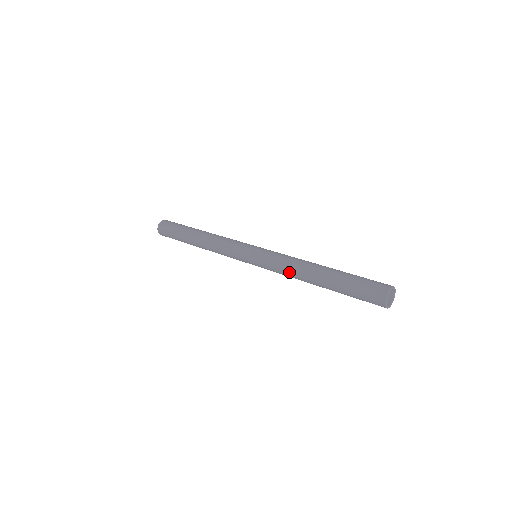
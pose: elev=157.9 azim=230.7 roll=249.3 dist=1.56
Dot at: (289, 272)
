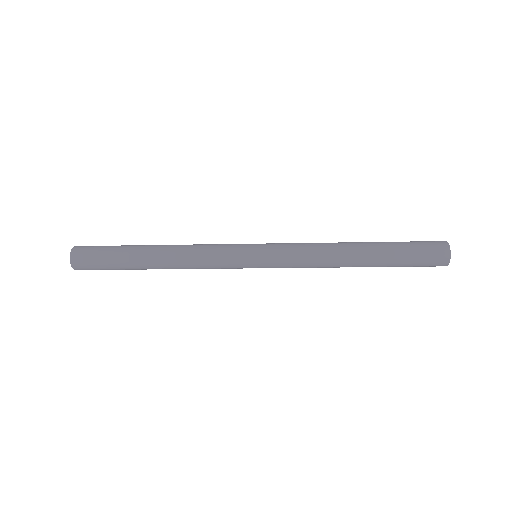
Dot at: (319, 261)
